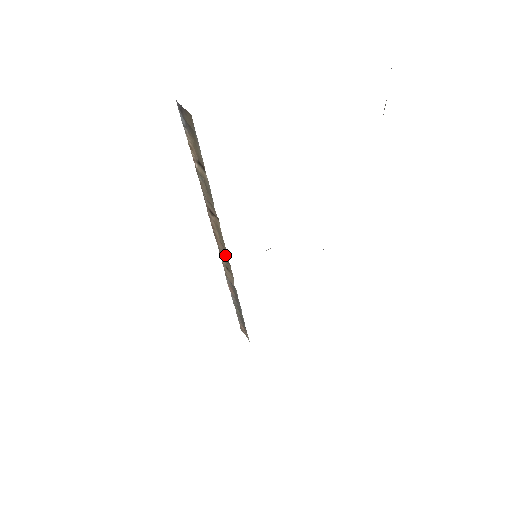
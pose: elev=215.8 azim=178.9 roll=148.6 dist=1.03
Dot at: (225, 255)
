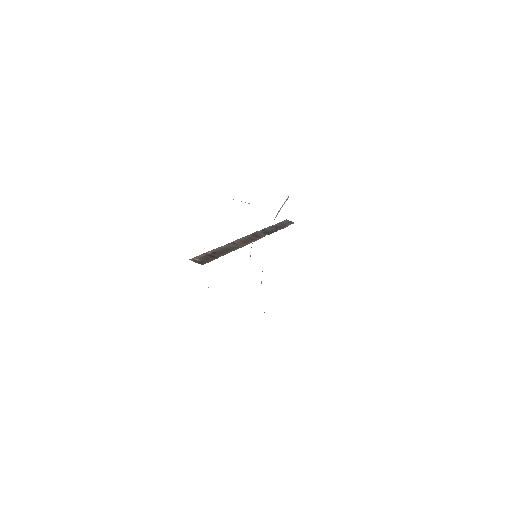
Dot at: occluded
